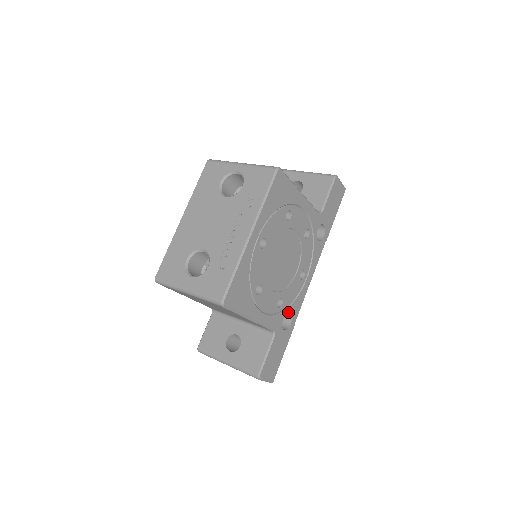
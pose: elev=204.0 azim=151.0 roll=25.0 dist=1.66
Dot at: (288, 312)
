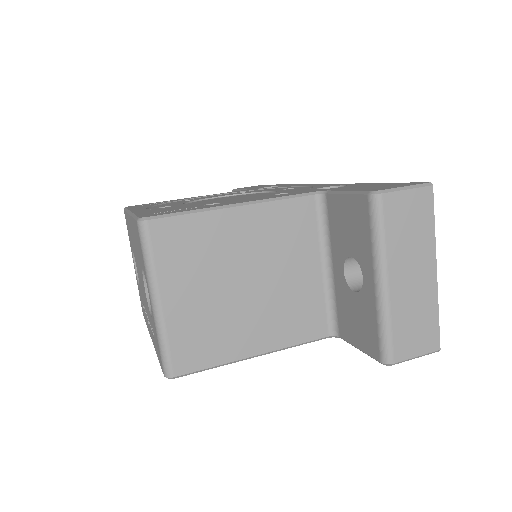
Dot at: occluded
